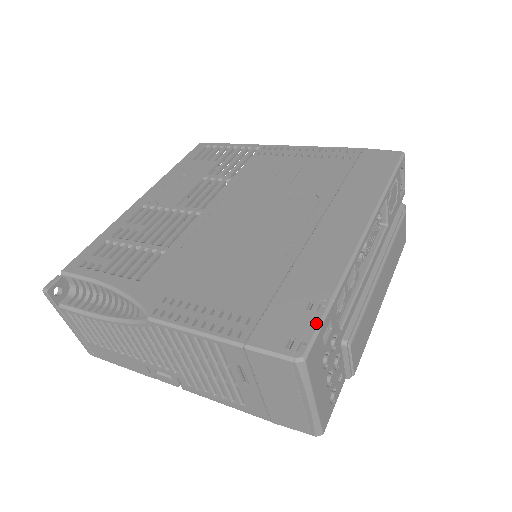
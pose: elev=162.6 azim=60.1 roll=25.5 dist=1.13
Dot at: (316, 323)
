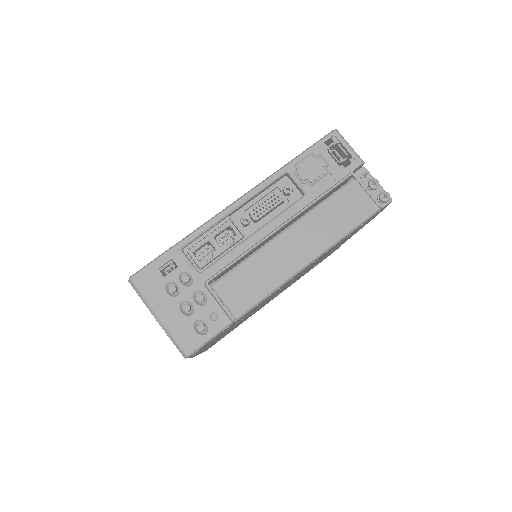
Dot at: (154, 259)
